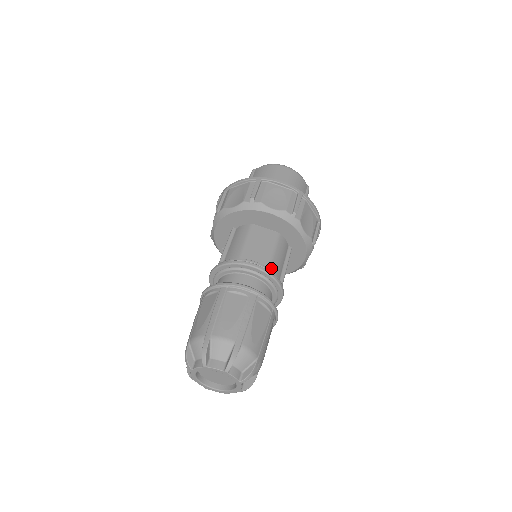
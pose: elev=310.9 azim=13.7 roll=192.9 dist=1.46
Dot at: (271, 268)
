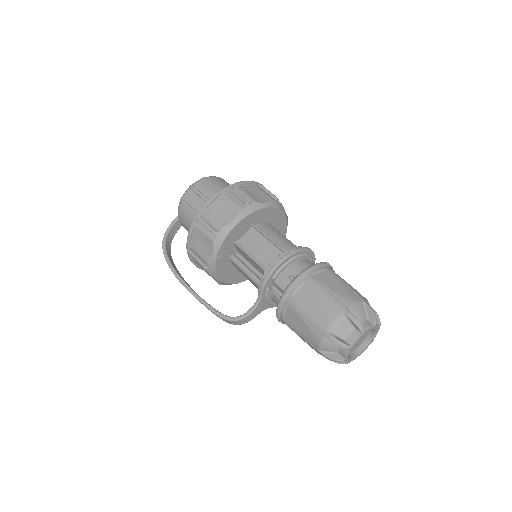
Dot at: occluded
